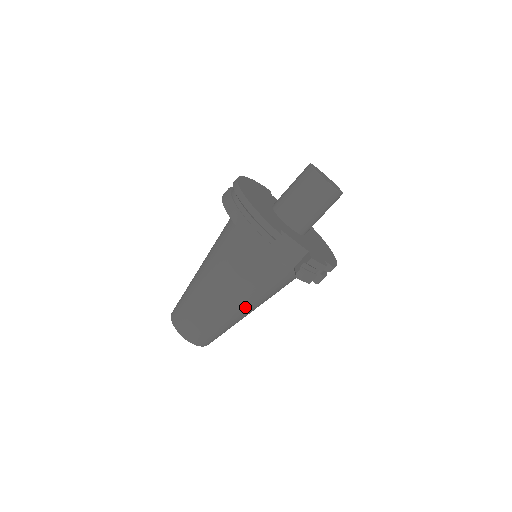
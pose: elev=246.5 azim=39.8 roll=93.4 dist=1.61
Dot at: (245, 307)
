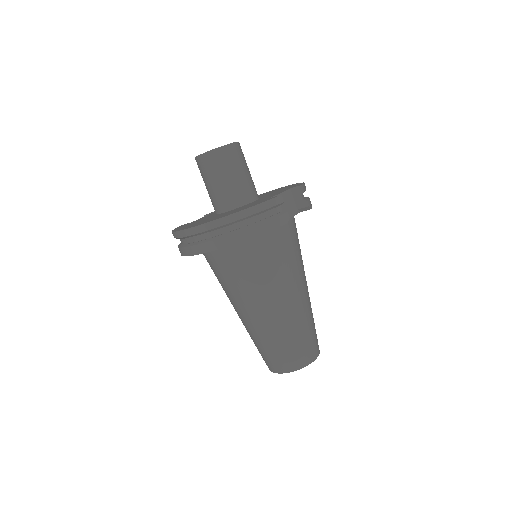
Dot at: (306, 282)
